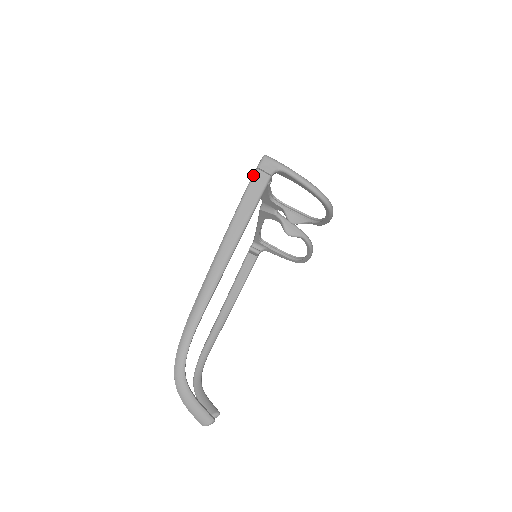
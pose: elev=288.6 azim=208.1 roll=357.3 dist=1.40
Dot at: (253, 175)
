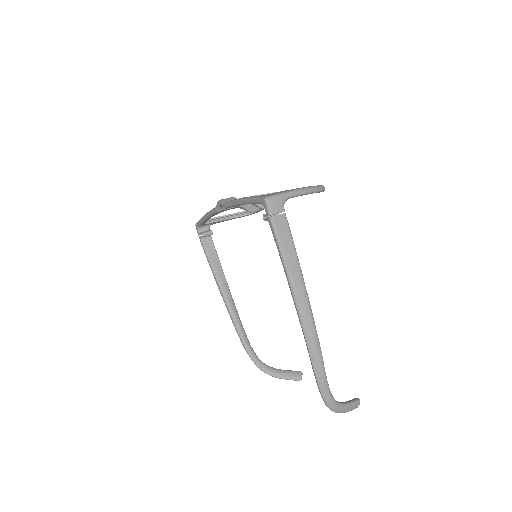
Dot at: (273, 225)
